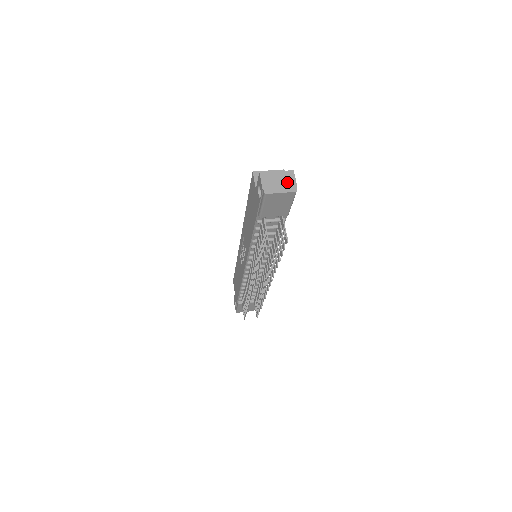
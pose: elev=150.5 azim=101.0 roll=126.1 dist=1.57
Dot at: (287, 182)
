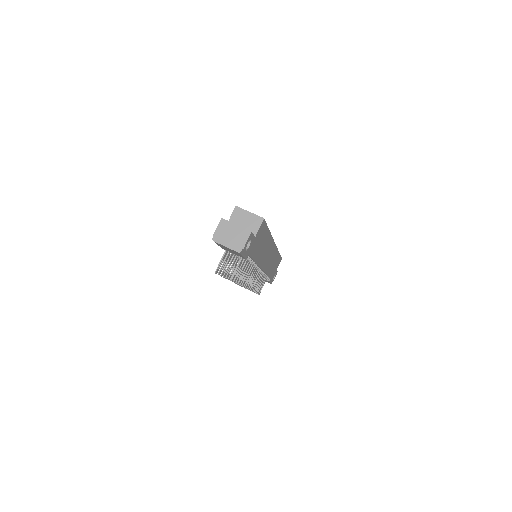
Dot at: (238, 240)
